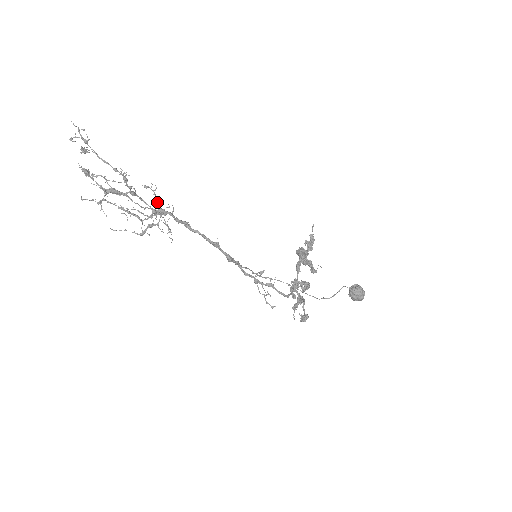
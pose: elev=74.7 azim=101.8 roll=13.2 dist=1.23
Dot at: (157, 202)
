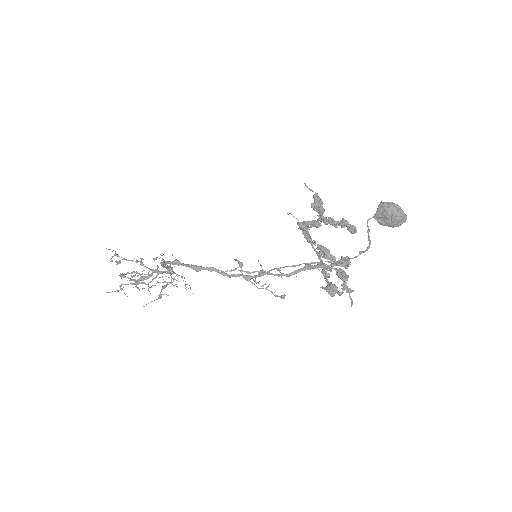
Dot at: occluded
